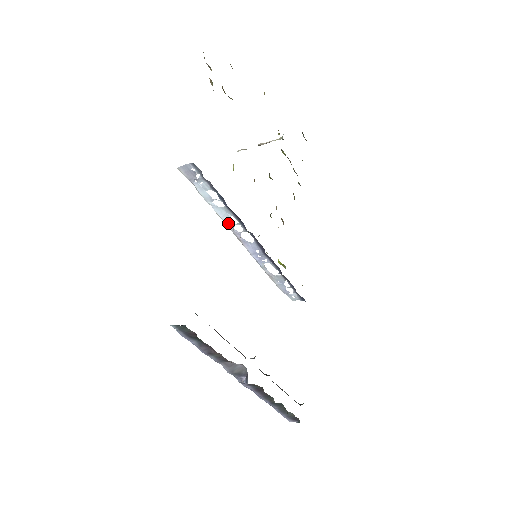
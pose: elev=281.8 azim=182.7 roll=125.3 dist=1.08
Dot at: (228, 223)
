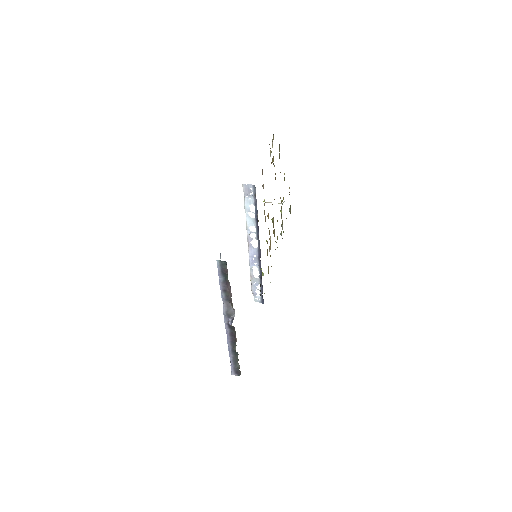
Dot at: (249, 230)
